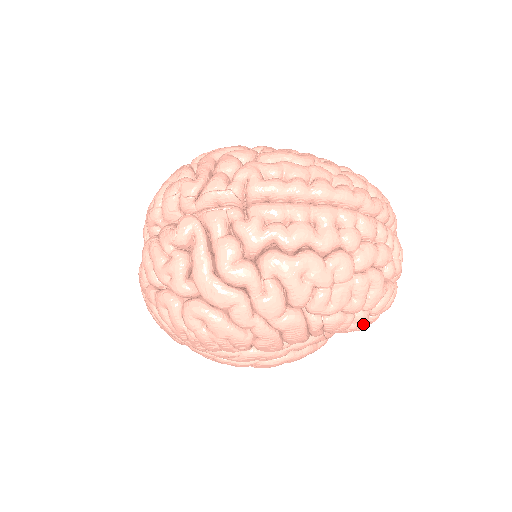
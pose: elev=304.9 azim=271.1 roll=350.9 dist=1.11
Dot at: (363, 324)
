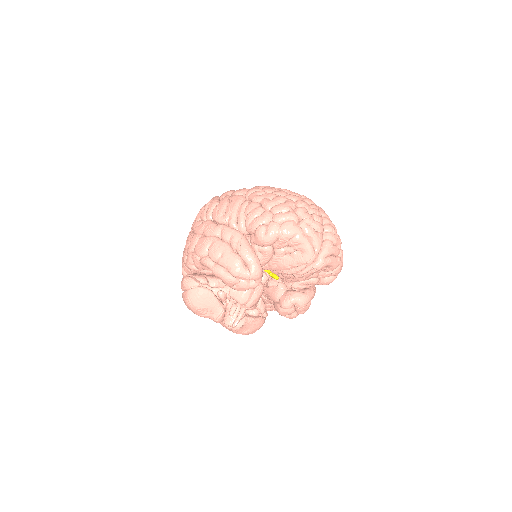
Dot at: (264, 218)
